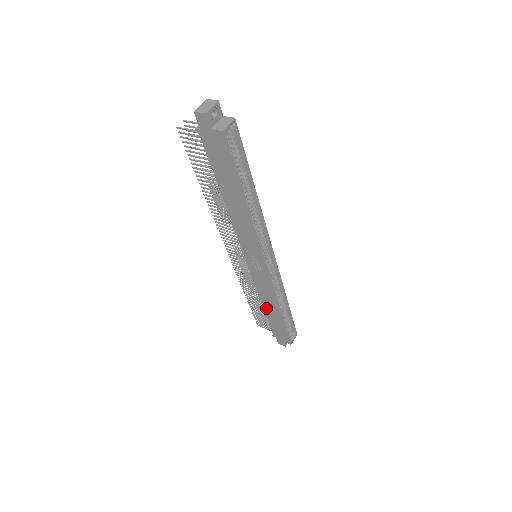
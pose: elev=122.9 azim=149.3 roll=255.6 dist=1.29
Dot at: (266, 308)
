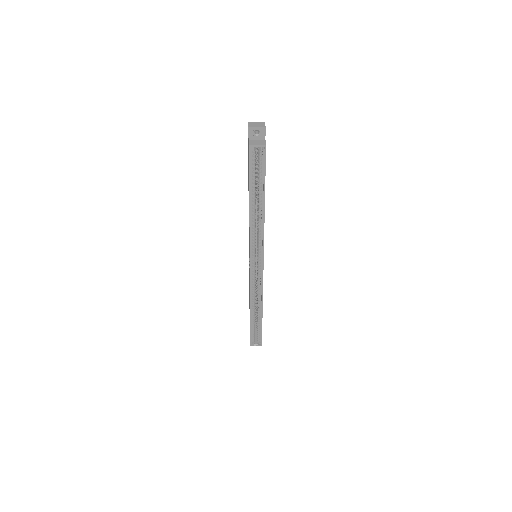
Dot at: occluded
